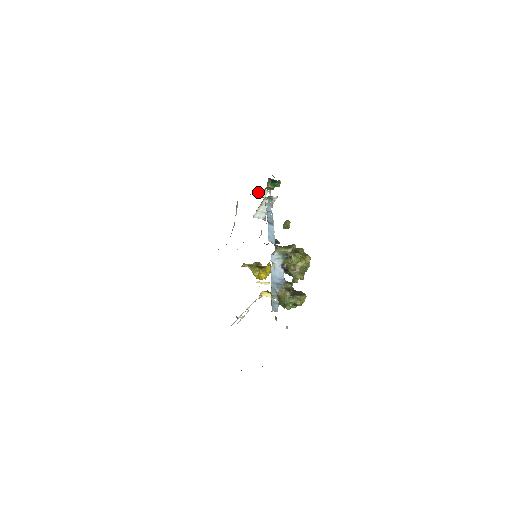
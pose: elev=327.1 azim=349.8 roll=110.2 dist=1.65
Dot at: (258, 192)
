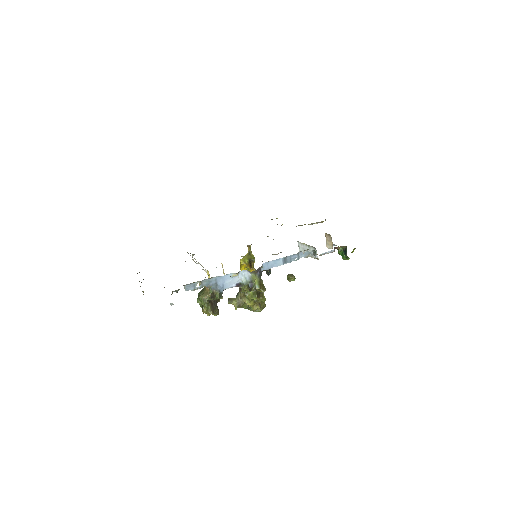
Dot at: (329, 239)
